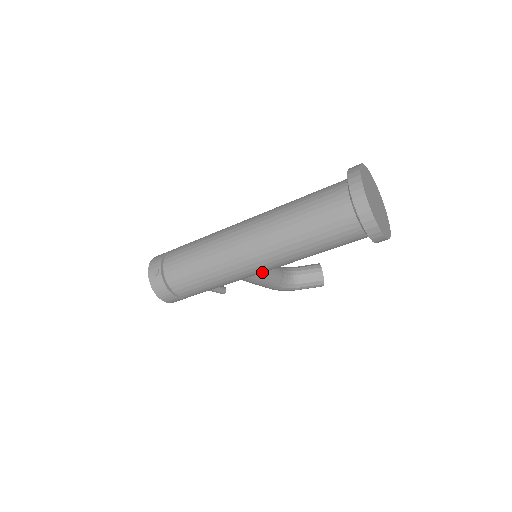
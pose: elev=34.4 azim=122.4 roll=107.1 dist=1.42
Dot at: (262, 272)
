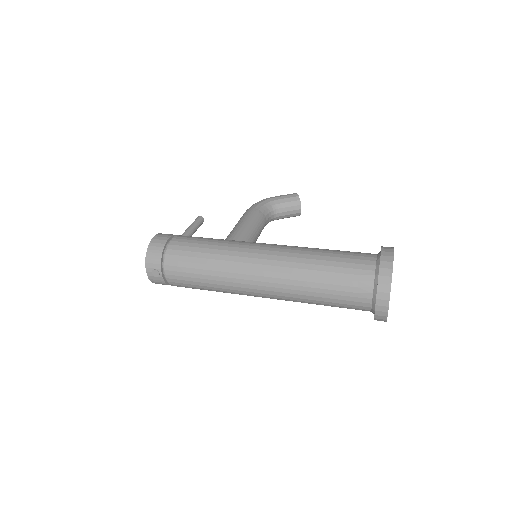
Dot at: occluded
